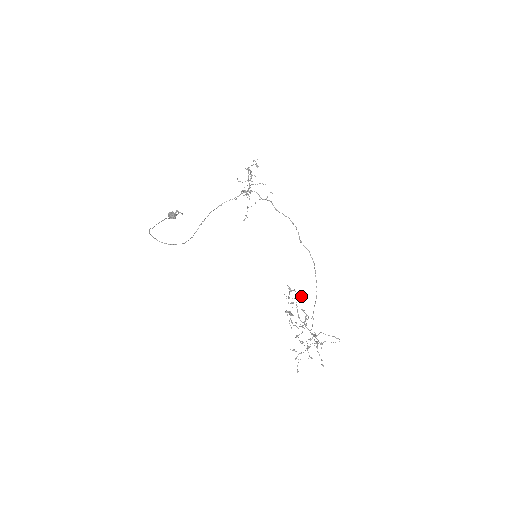
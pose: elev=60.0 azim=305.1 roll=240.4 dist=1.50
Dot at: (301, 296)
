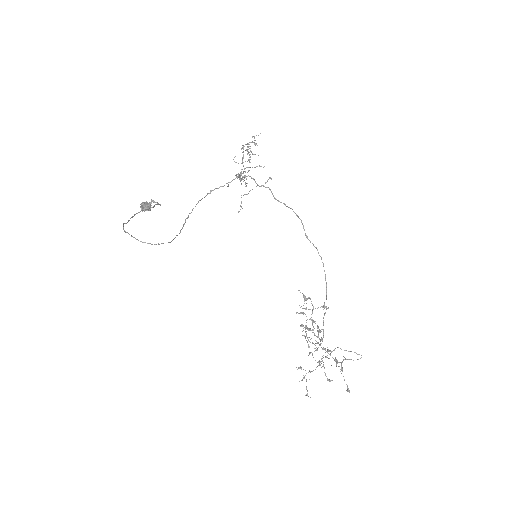
Dot at: (321, 306)
